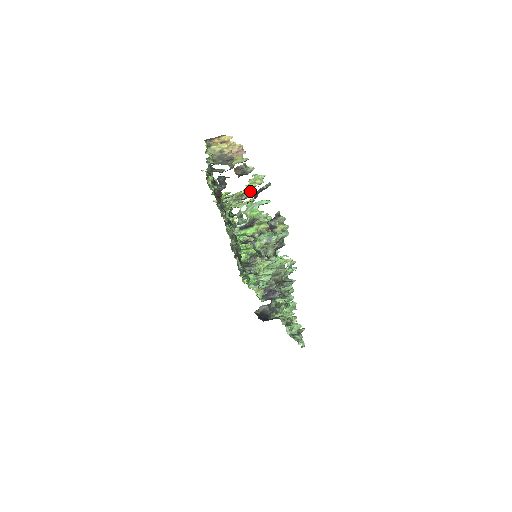
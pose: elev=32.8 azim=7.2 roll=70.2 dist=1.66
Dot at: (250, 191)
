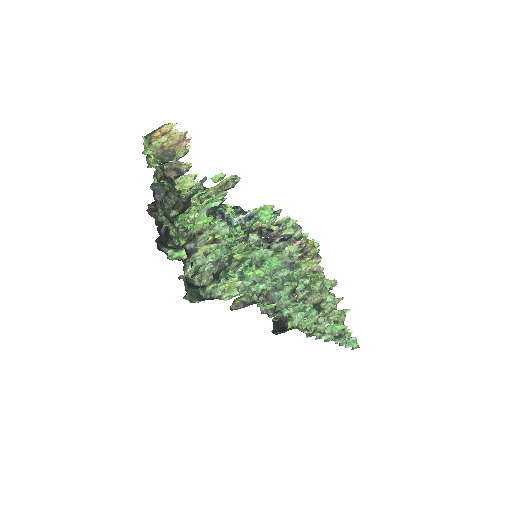
Dot at: (237, 176)
